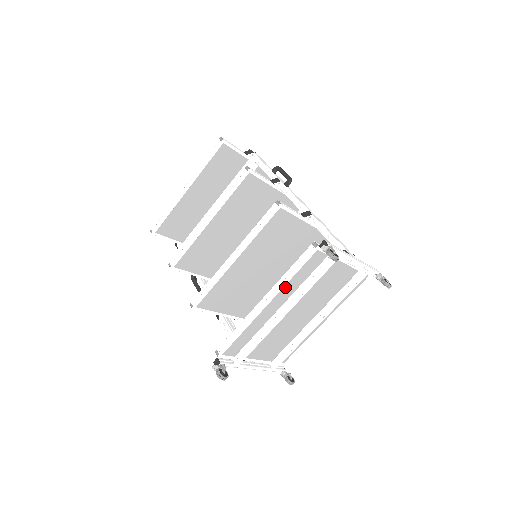
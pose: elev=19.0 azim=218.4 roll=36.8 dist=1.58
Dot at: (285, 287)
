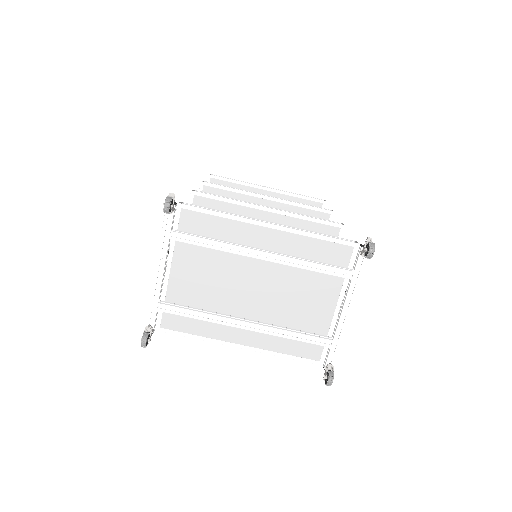
Dot at: (297, 237)
